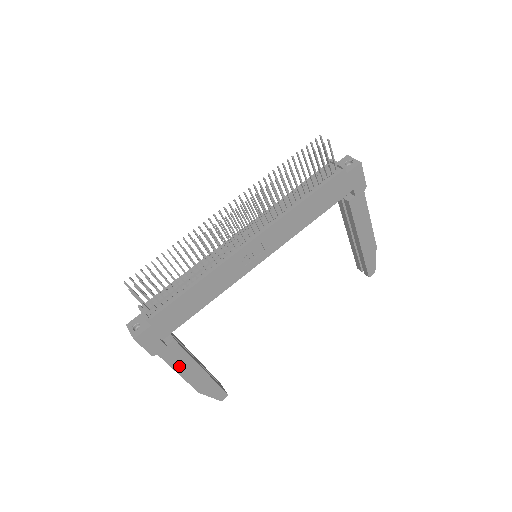
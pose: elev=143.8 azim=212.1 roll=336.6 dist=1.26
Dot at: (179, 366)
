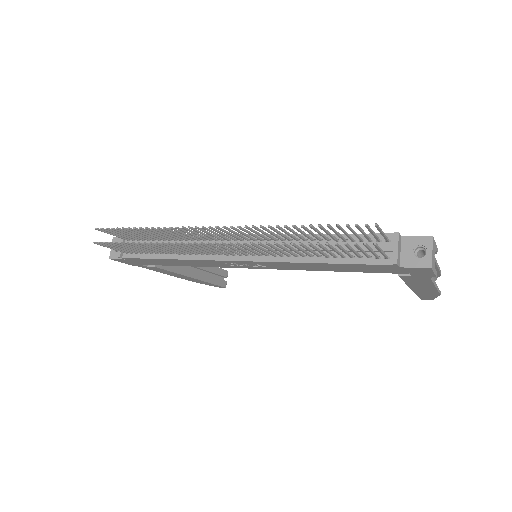
Dot at: (166, 273)
